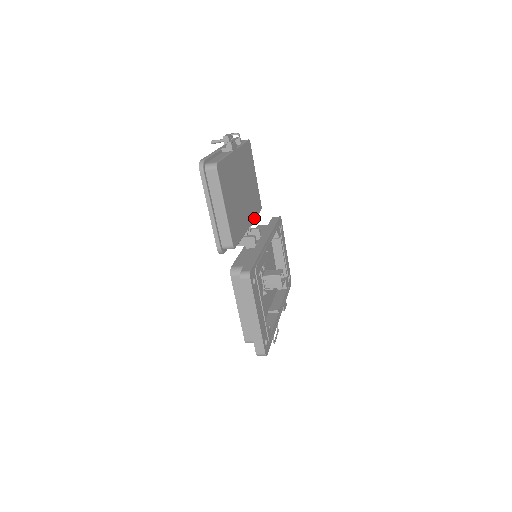
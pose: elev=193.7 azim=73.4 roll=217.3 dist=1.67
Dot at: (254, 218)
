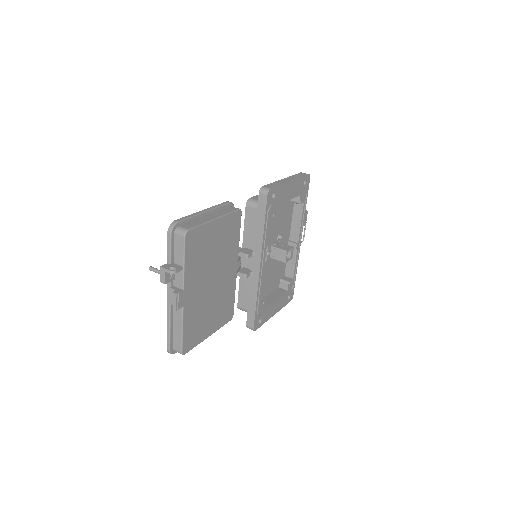
Dot at: (238, 246)
